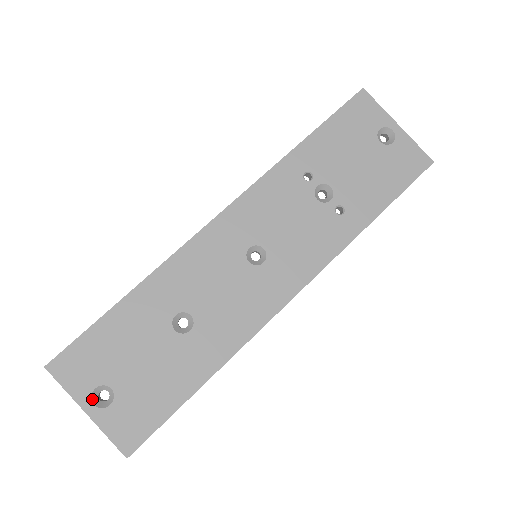
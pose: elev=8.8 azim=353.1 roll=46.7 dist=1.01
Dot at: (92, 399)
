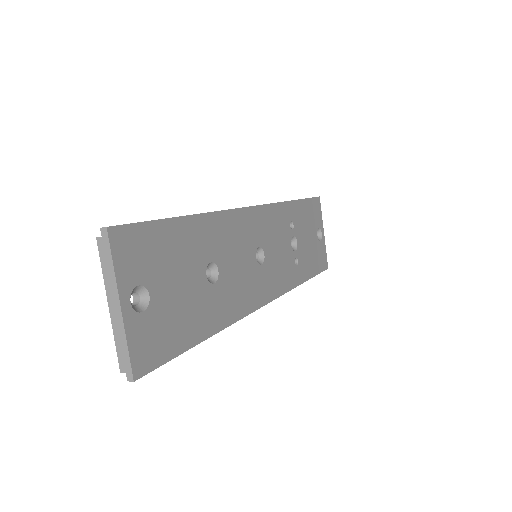
Dot at: occluded
